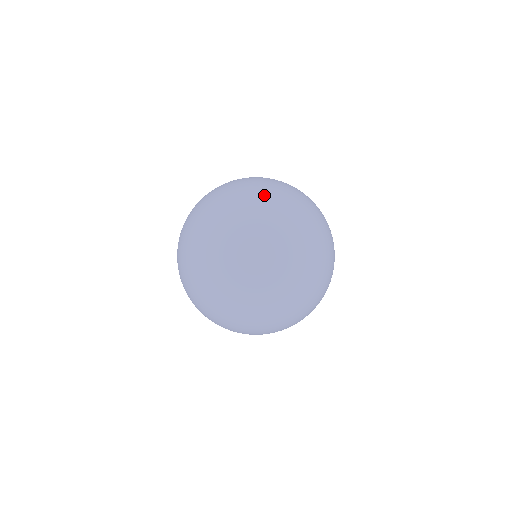
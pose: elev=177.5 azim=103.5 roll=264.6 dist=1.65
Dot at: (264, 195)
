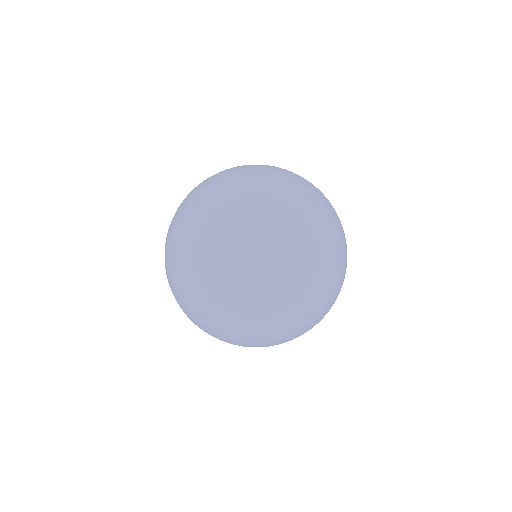
Dot at: occluded
